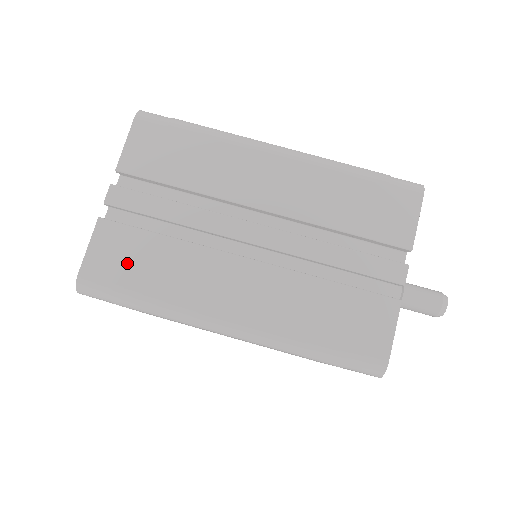
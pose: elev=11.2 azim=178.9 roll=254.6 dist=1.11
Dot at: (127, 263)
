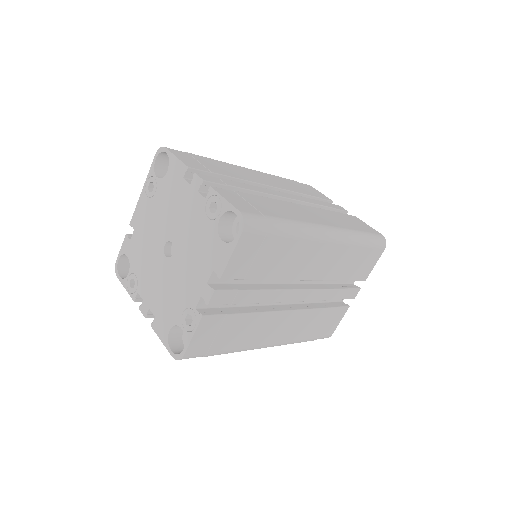
Dot at: (255, 205)
